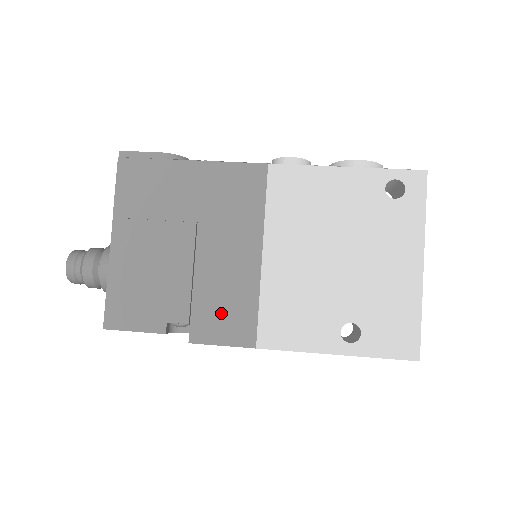
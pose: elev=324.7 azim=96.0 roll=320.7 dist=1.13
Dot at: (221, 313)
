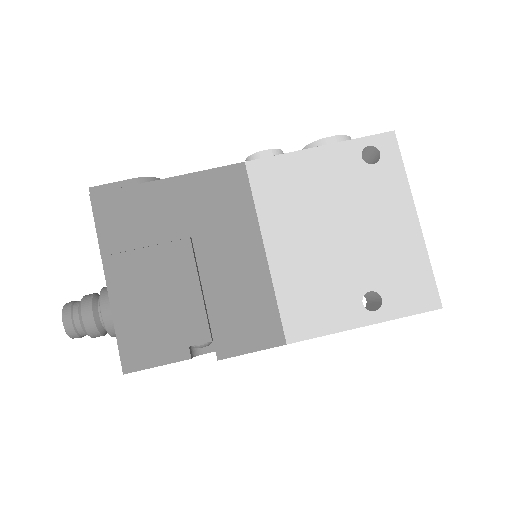
Dot at: (242, 320)
